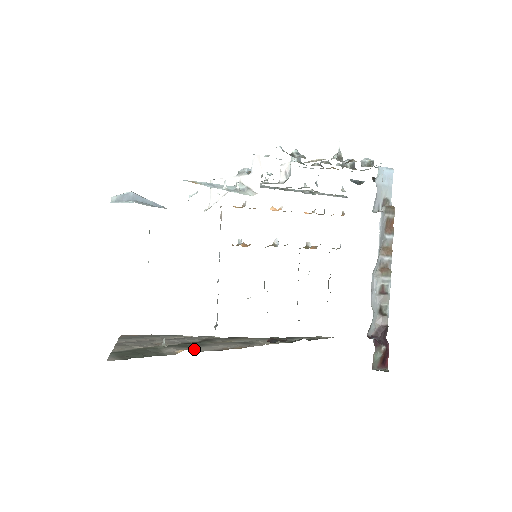
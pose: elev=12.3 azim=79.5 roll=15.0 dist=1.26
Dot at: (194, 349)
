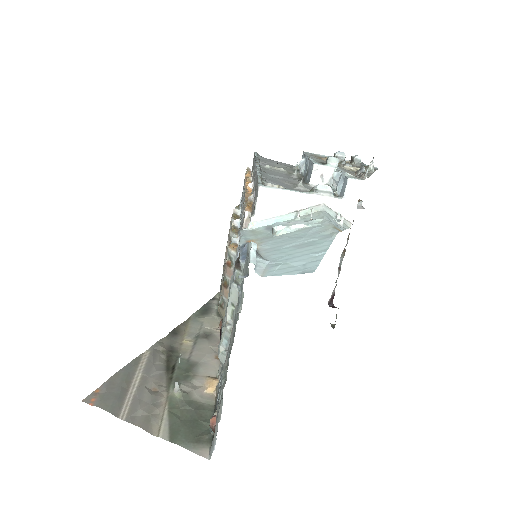
Dot at: (205, 377)
